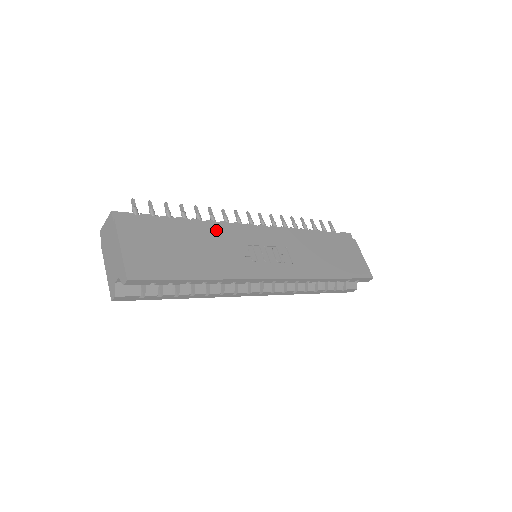
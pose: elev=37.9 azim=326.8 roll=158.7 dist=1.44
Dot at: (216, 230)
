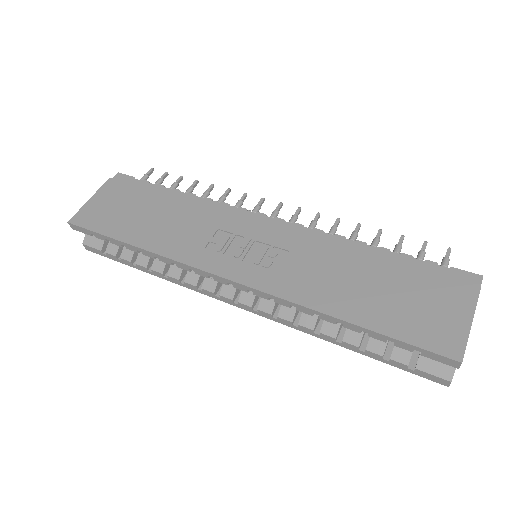
Dot at: (201, 207)
